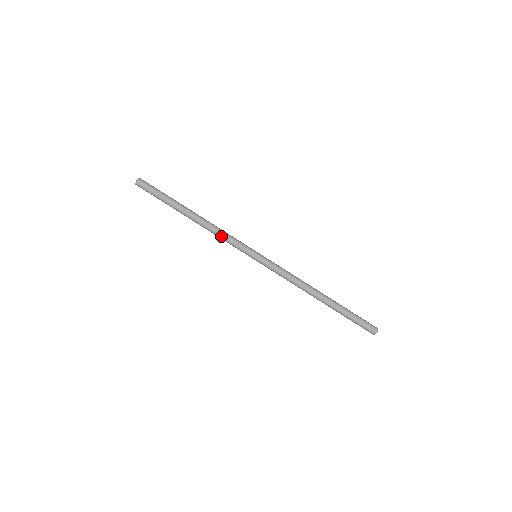
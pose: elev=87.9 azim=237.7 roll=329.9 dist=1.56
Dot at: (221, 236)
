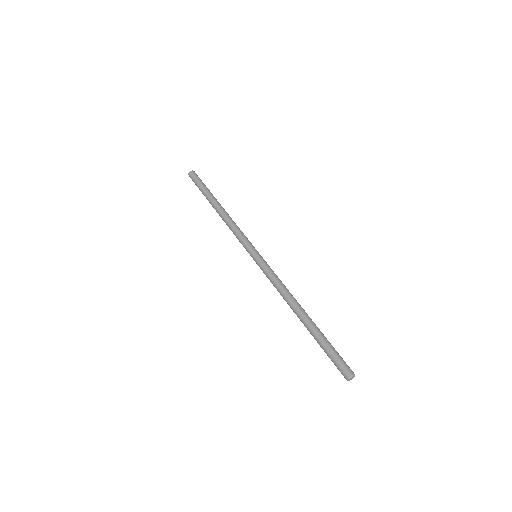
Dot at: (233, 228)
